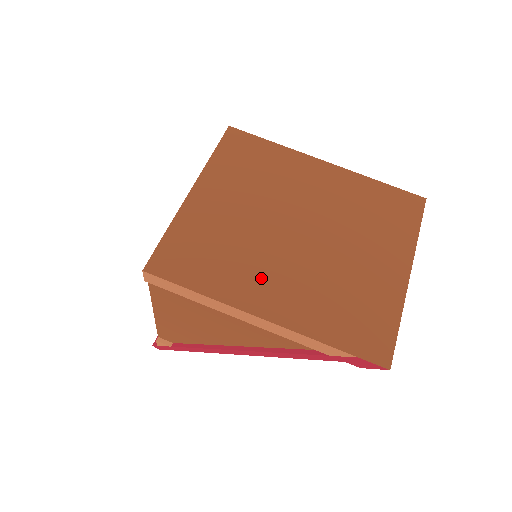
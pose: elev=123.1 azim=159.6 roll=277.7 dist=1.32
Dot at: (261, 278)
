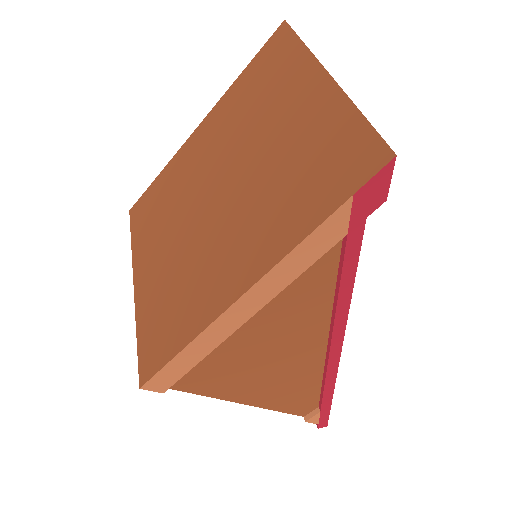
Dot at: (218, 266)
